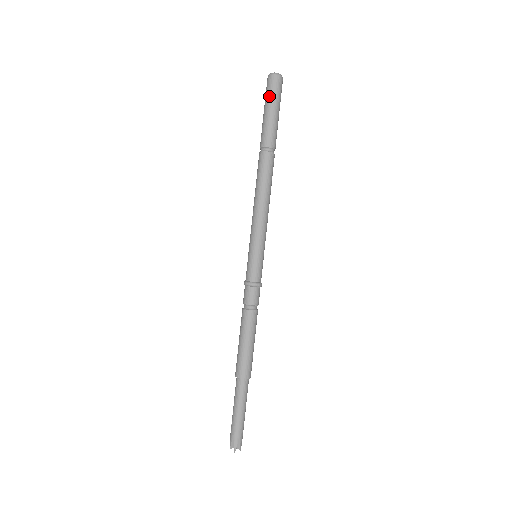
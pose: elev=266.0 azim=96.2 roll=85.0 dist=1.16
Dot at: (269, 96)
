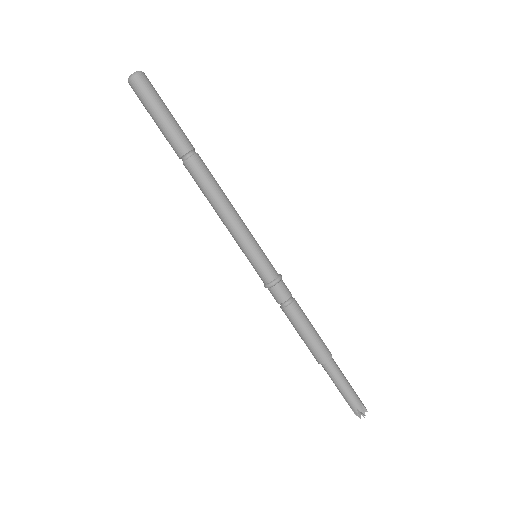
Dot at: (148, 101)
